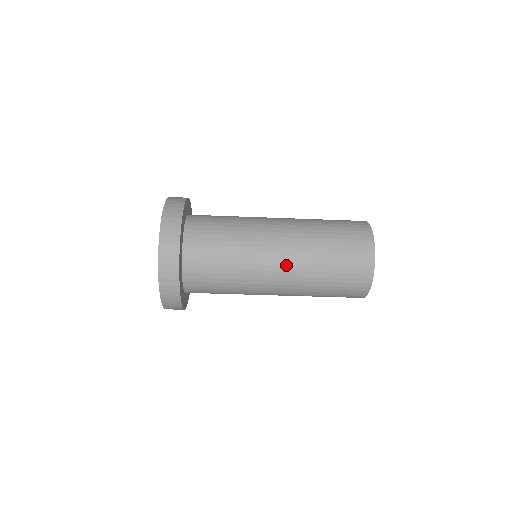
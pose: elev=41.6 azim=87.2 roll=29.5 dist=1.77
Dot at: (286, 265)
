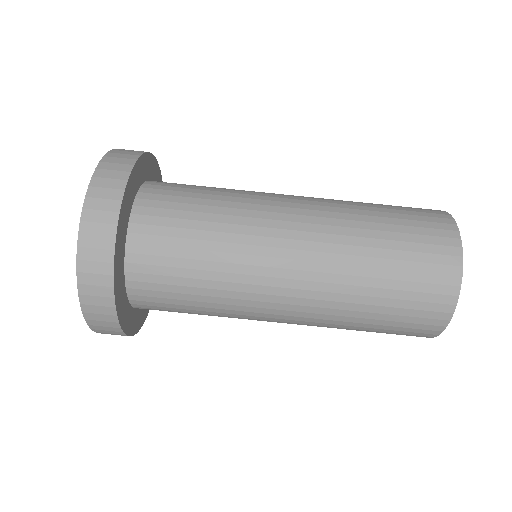
Dot at: (307, 250)
